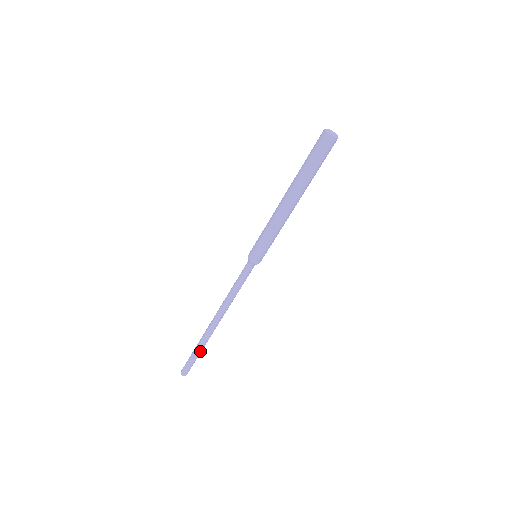
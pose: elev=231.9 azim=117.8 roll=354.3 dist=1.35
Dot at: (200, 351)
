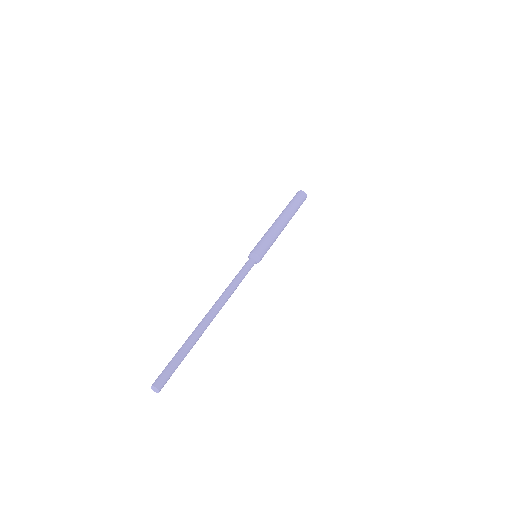
Dot at: (187, 348)
